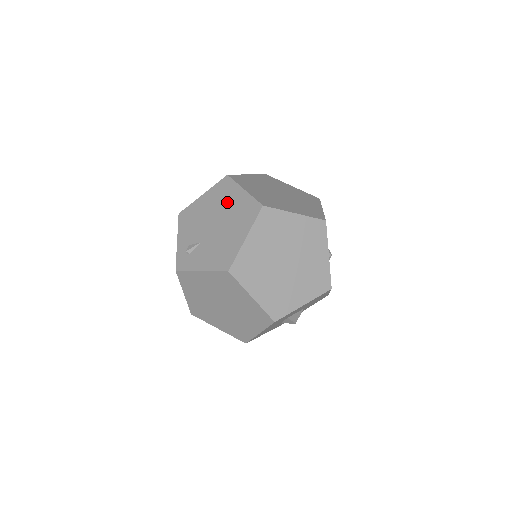
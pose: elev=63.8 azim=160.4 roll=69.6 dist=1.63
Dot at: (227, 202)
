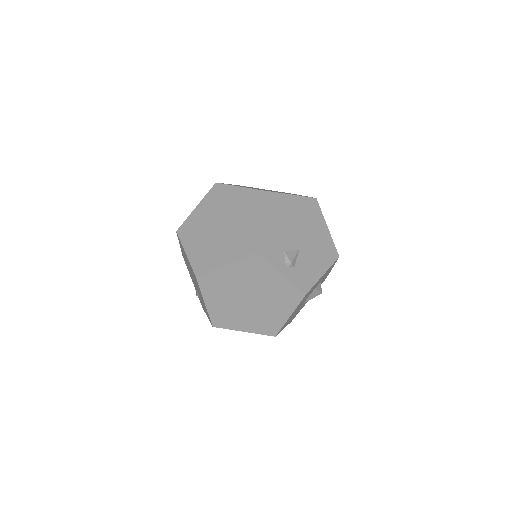
Dot at: (187, 261)
